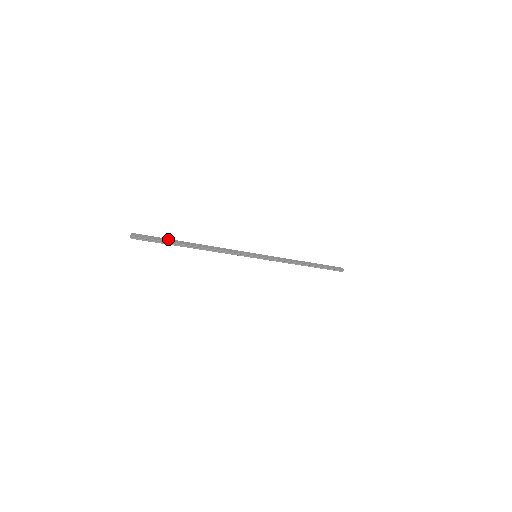
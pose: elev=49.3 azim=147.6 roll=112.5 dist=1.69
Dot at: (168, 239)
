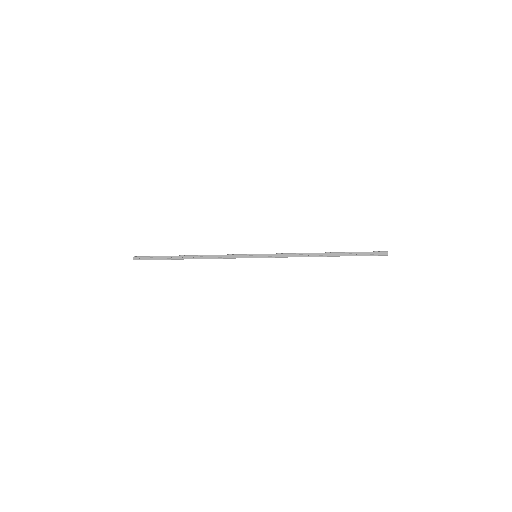
Dot at: (163, 256)
